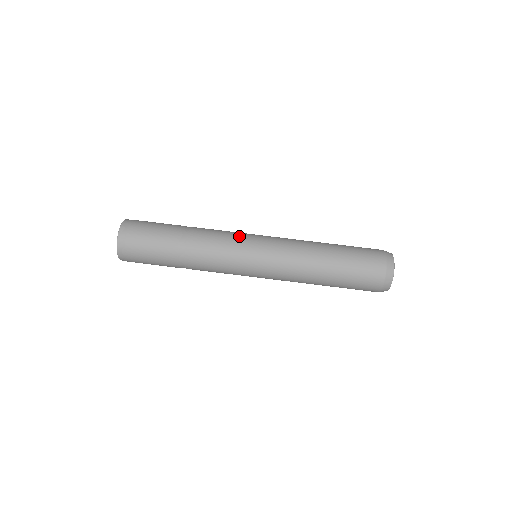
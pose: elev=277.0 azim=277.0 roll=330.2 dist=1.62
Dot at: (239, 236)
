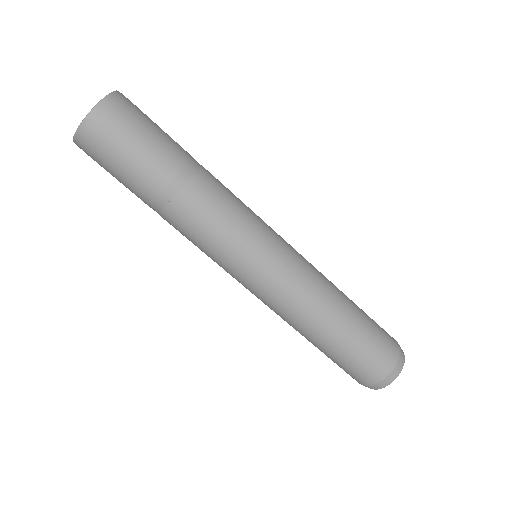
Dot at: (255, 223)
